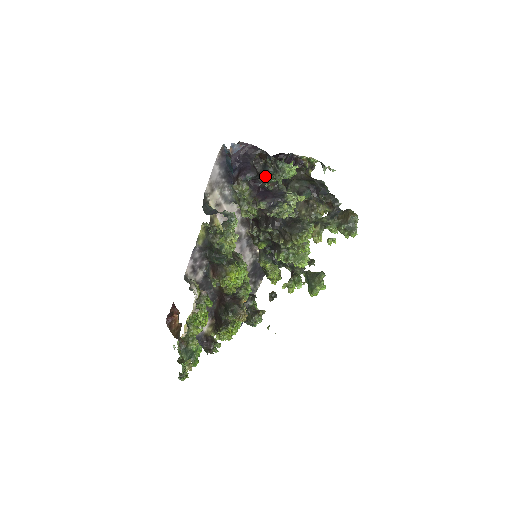
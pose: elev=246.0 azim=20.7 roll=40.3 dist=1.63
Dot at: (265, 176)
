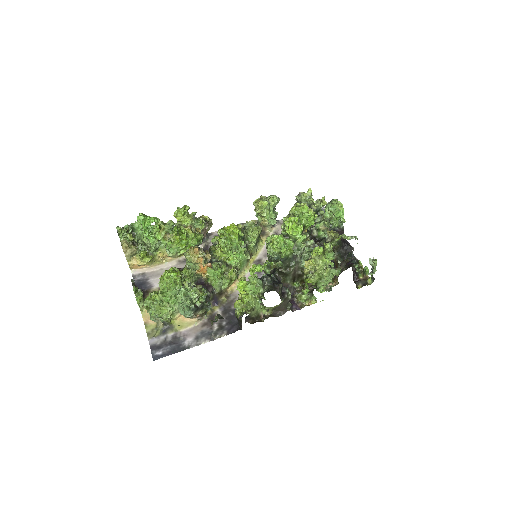
Dot at: occluded
